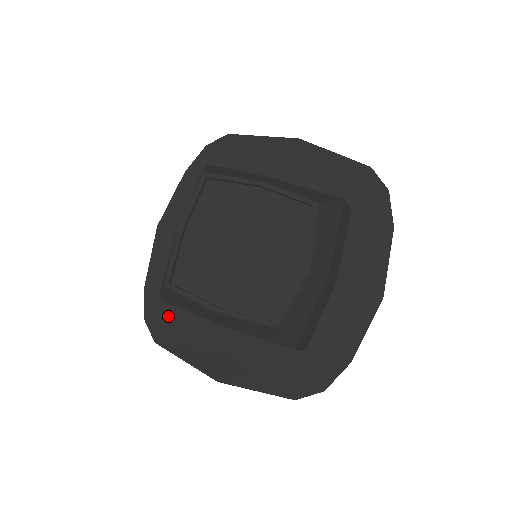
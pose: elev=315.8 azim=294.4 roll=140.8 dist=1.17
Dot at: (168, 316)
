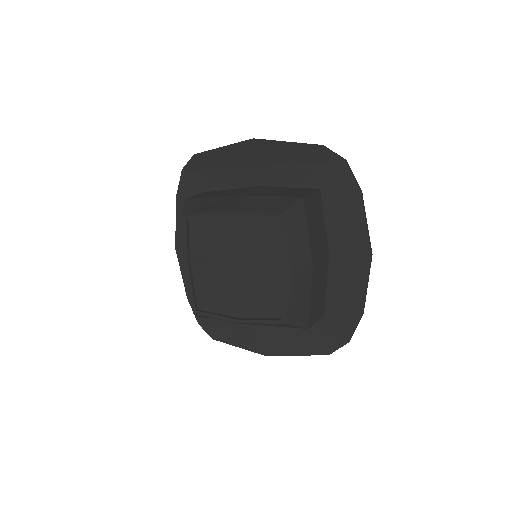
Dot at: occluded
